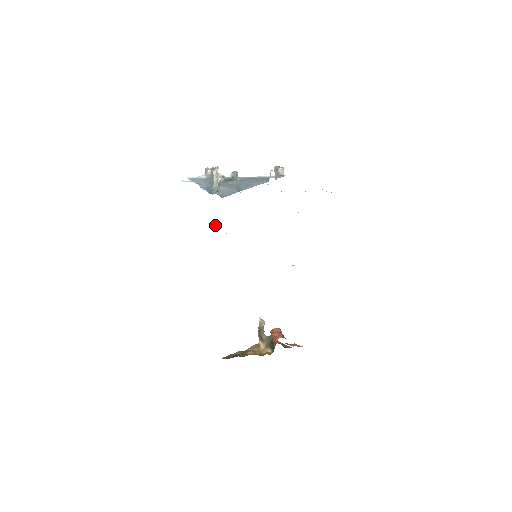
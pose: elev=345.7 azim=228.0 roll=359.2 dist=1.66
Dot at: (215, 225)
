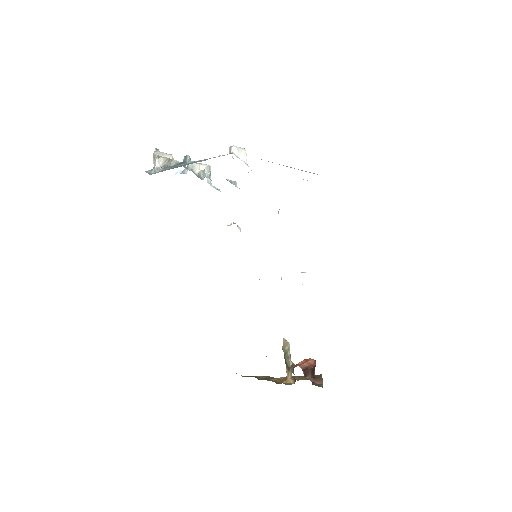
Dot at: (230, 225)
